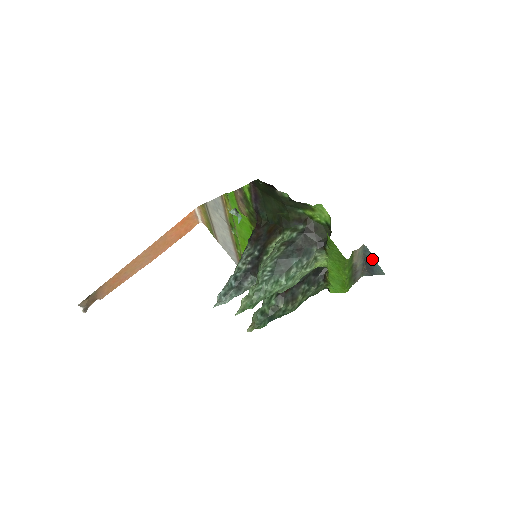
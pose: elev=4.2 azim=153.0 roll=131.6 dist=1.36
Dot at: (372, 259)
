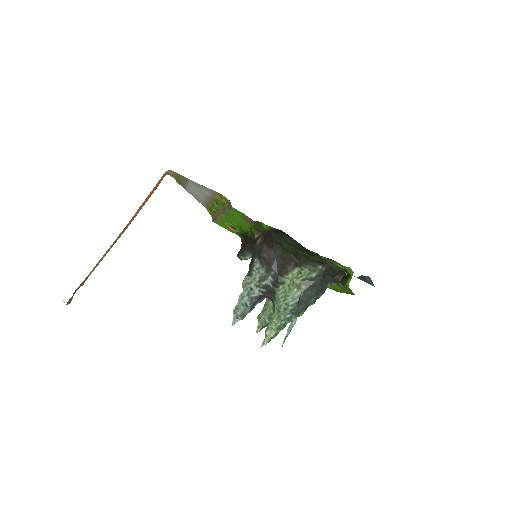
Dot at: (369, 280)
